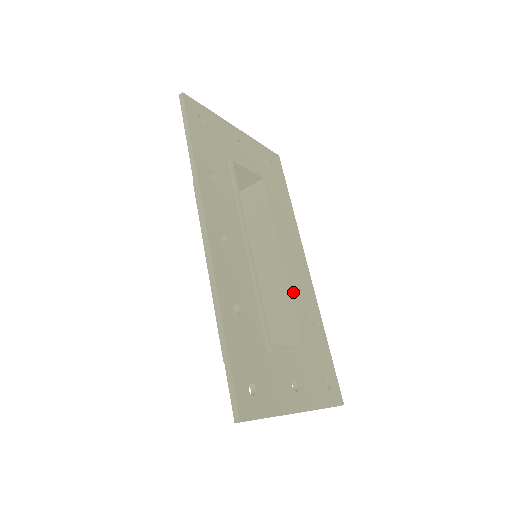
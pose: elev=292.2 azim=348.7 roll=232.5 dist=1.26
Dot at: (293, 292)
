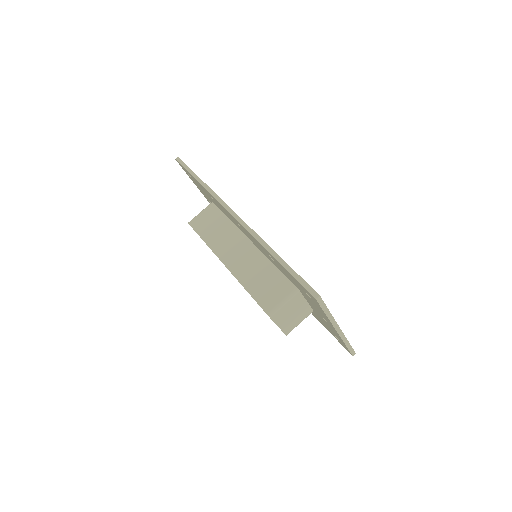
Dot at: occluded
